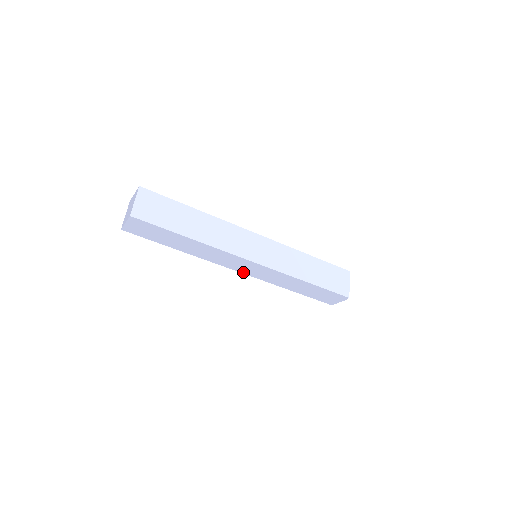
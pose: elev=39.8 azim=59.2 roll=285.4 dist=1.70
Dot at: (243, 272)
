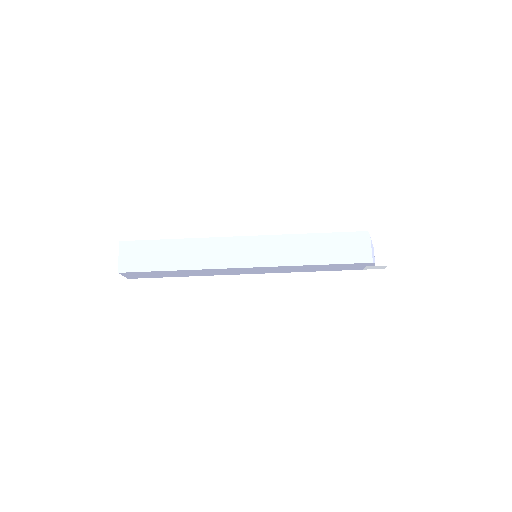
Dot at: (250, 265)
